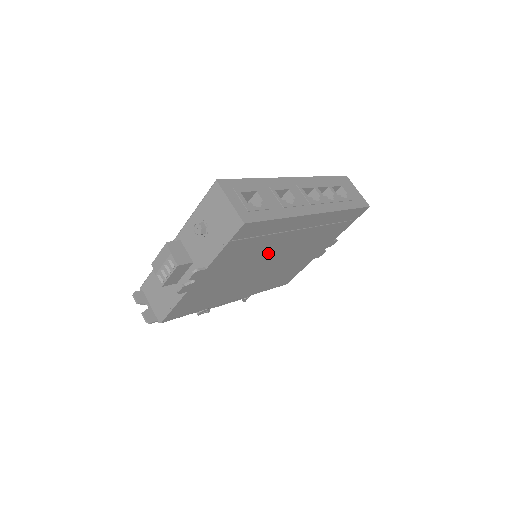
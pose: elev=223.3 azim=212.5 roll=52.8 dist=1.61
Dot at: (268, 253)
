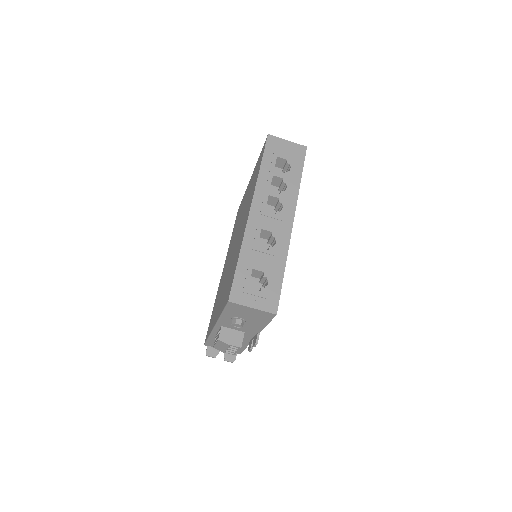
Dot at: occluded
